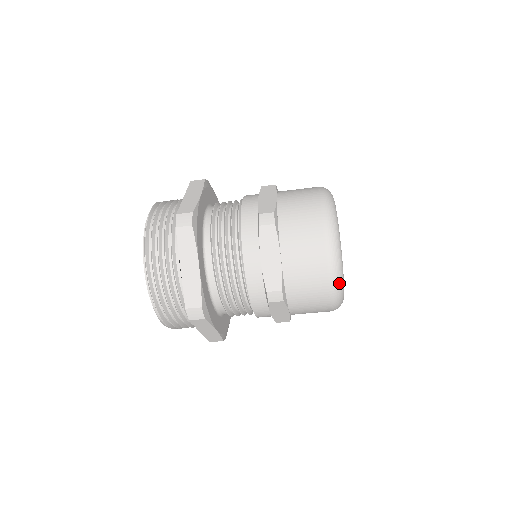
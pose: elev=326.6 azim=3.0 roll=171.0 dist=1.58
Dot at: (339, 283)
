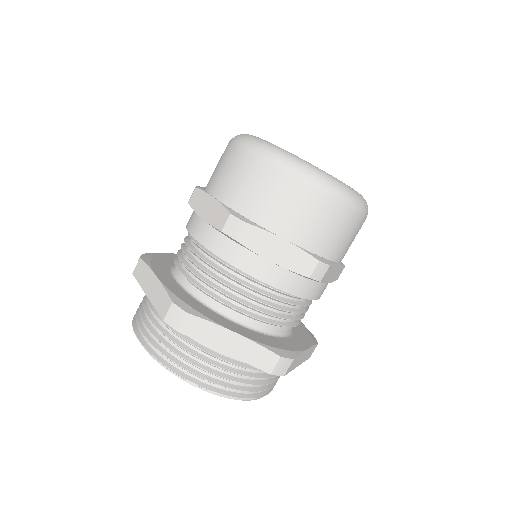
Dot at: (351, 194)
